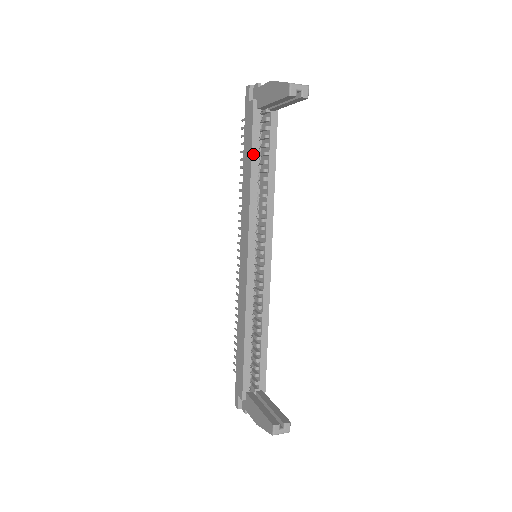
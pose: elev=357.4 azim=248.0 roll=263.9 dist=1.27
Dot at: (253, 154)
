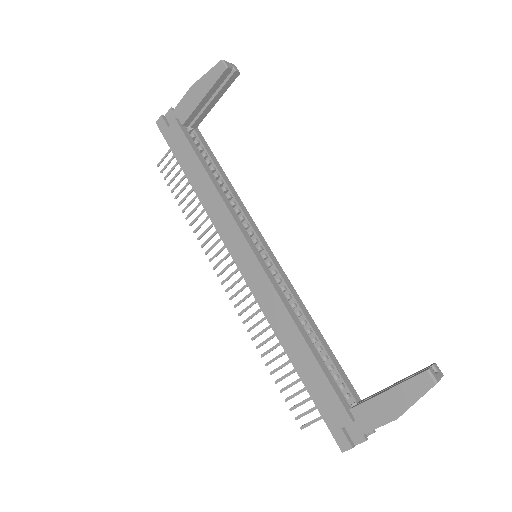
Dot at: (200, 160)
